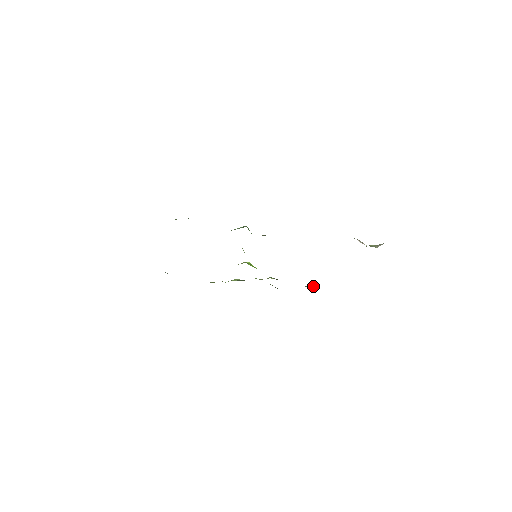
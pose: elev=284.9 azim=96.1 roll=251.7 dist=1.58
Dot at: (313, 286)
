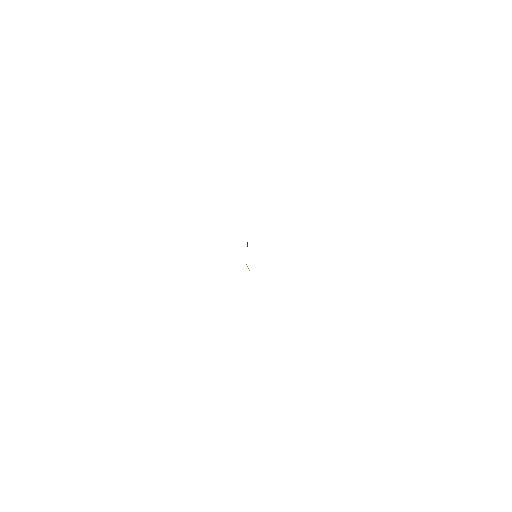
Dot at: occluded
